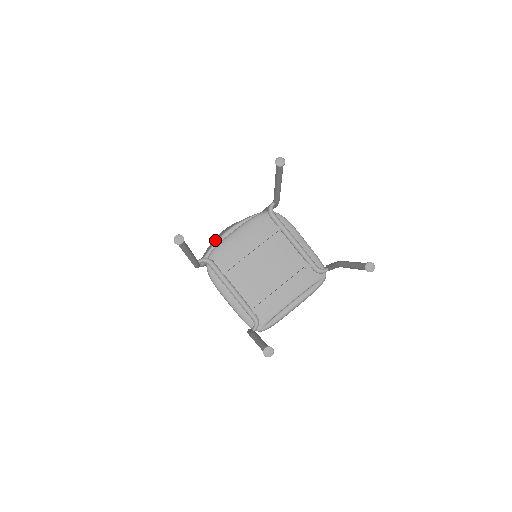
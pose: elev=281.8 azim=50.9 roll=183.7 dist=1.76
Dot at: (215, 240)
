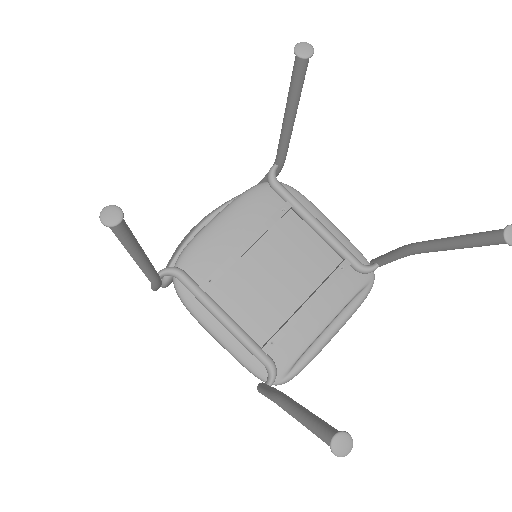
Dot at: occluded
